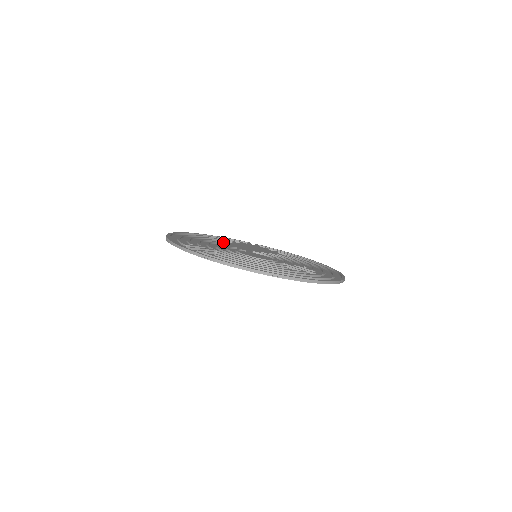
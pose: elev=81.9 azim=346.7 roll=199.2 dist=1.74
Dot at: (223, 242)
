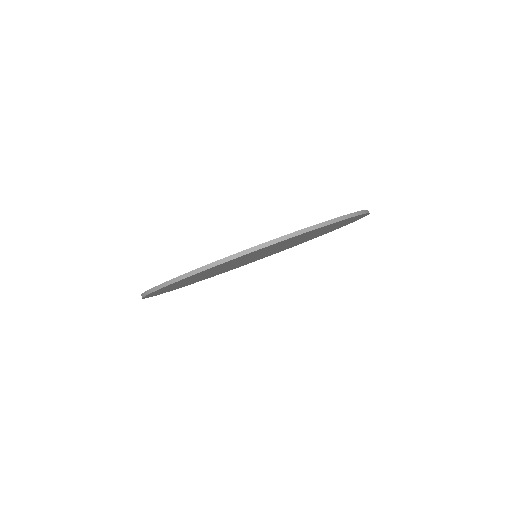
Dot at: occluded
